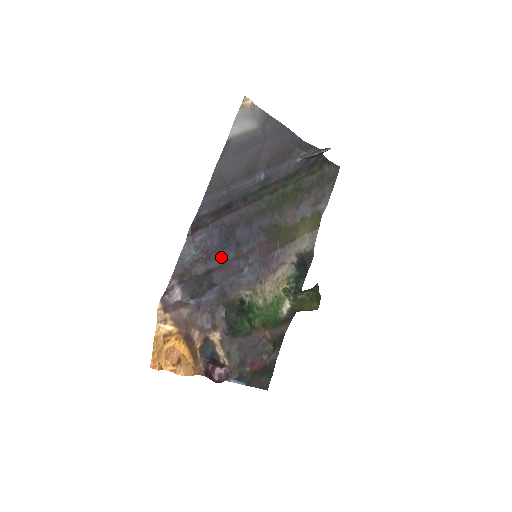
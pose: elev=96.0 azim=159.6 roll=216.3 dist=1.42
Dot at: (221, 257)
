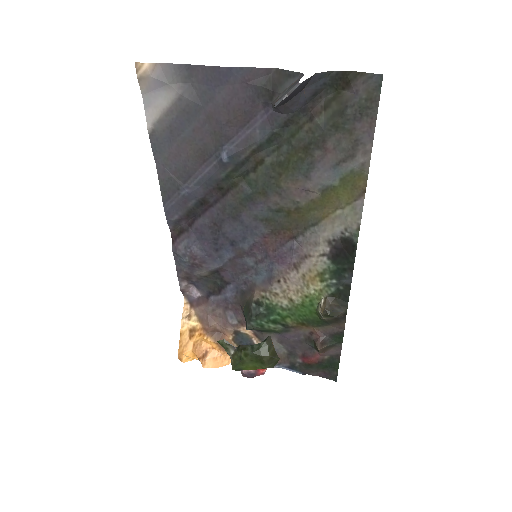
Dot at: (219, 258)
